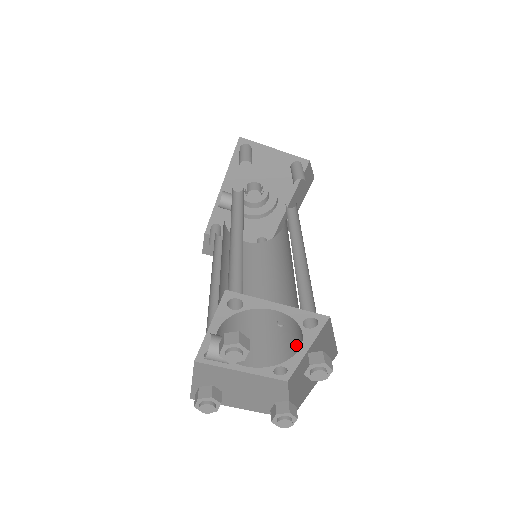
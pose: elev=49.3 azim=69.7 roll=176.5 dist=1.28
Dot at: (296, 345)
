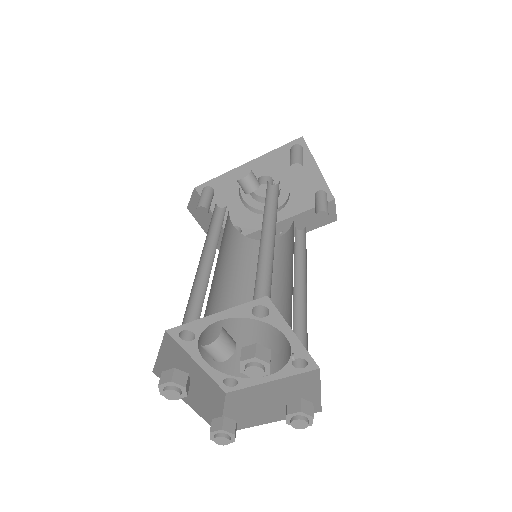
Dot at: occluded
